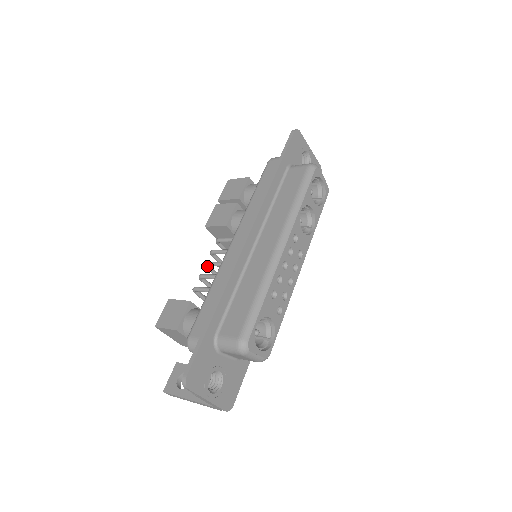
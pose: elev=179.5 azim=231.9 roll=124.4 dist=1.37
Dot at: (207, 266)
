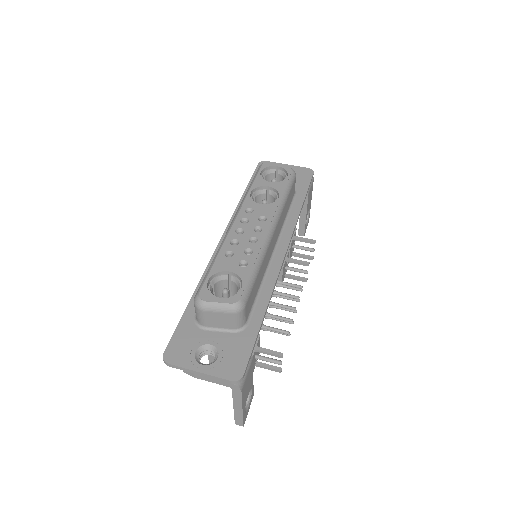
Dot at: occluded
